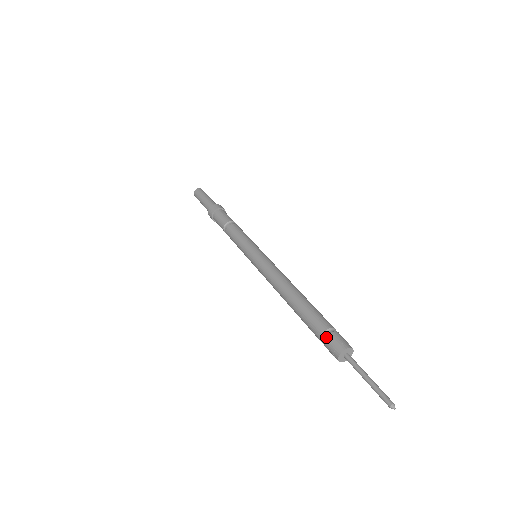
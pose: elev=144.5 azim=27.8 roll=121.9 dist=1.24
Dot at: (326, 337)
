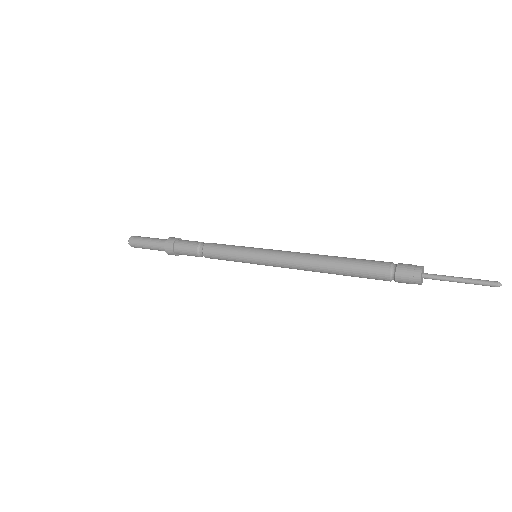
Dot at: (397, 268)
